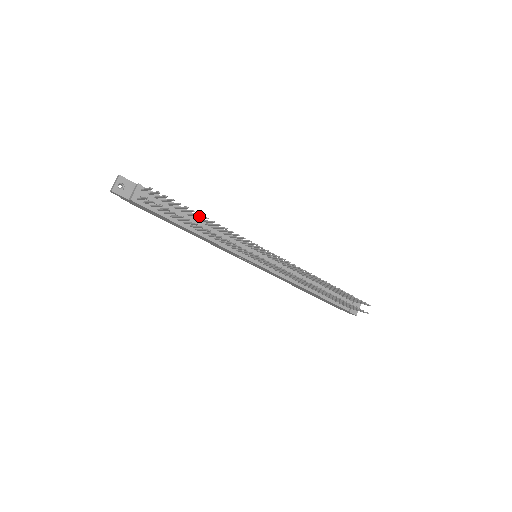
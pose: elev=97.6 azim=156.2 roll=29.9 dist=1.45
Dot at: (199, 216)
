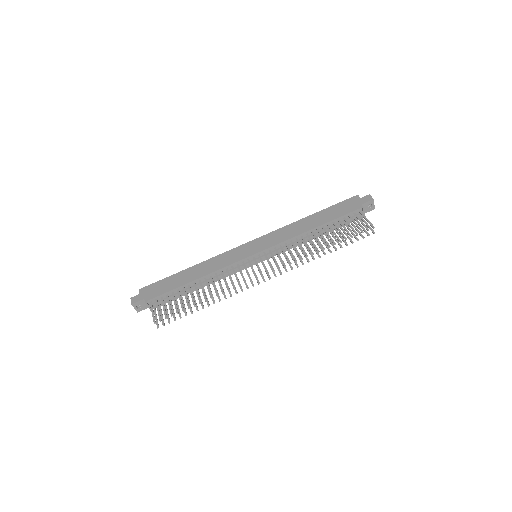
Dot at: (196, 280)
